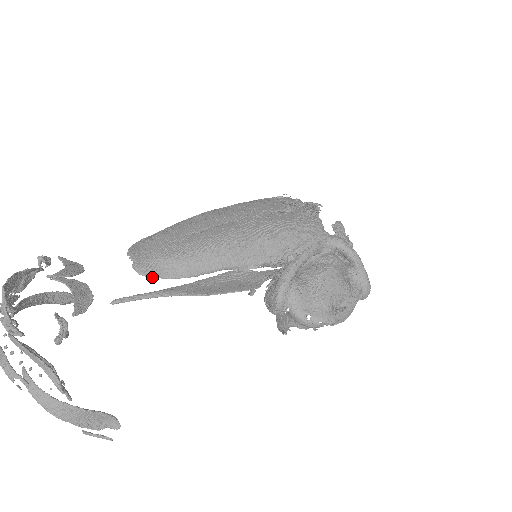
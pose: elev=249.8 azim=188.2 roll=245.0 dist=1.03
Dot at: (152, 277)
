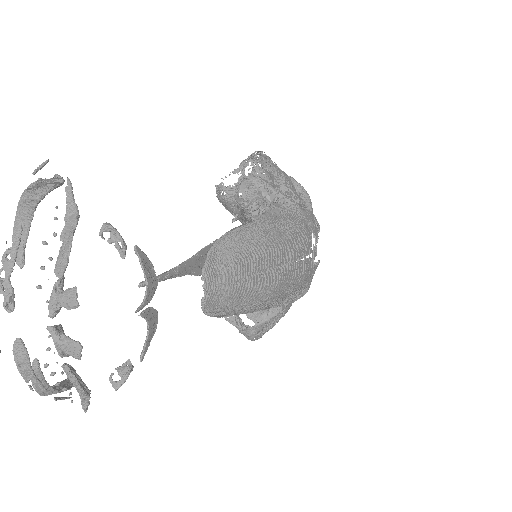
Dot at: occluded
